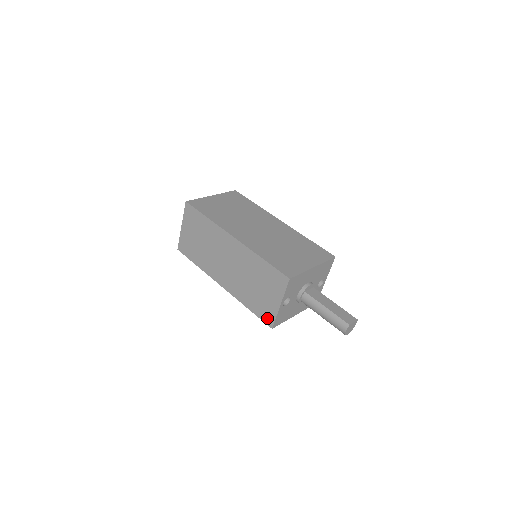
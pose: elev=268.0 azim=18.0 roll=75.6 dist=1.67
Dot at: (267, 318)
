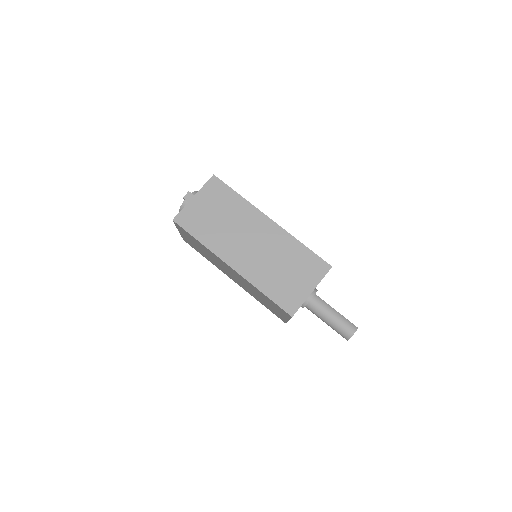
Dot at: (289, 305)
